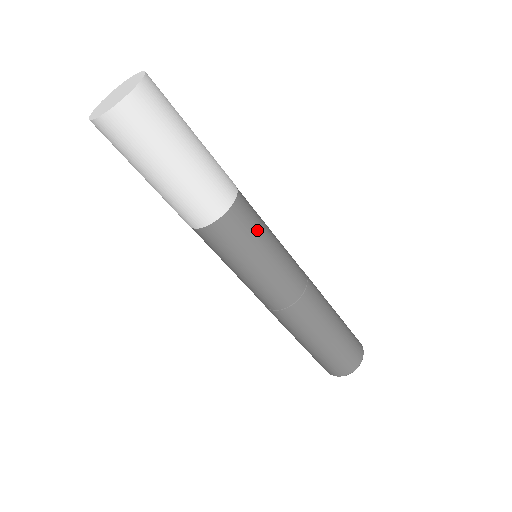
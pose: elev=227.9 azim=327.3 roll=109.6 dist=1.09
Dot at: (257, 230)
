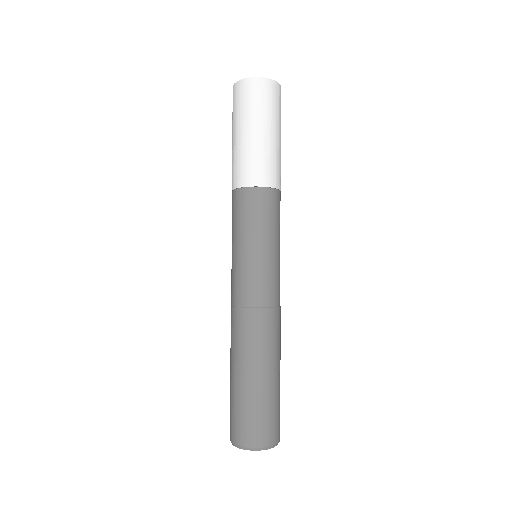
Dot at: (260, 221)
